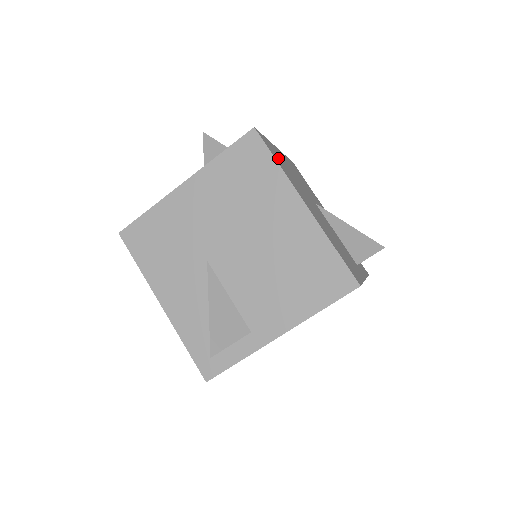
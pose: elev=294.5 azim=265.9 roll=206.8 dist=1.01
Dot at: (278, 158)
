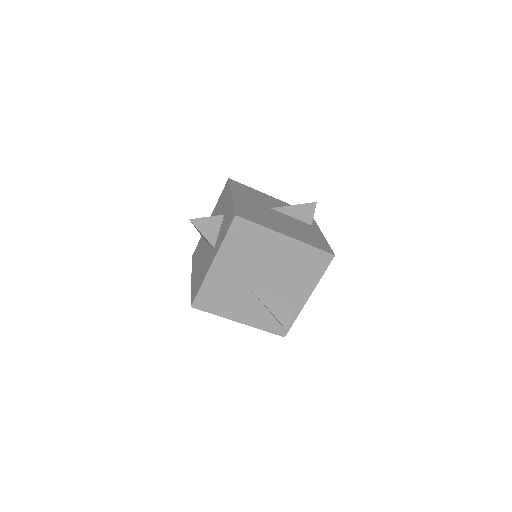
Dot at: (251, 215)
